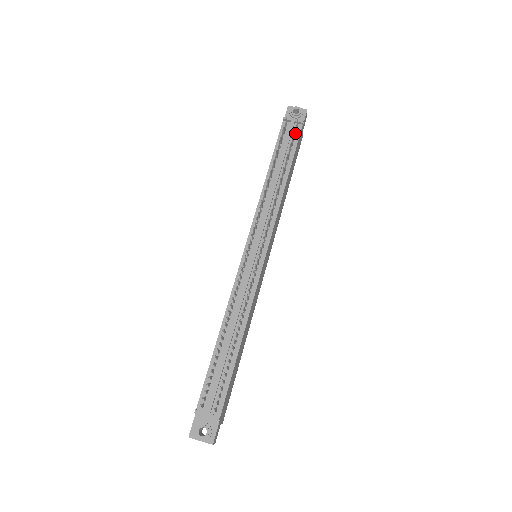
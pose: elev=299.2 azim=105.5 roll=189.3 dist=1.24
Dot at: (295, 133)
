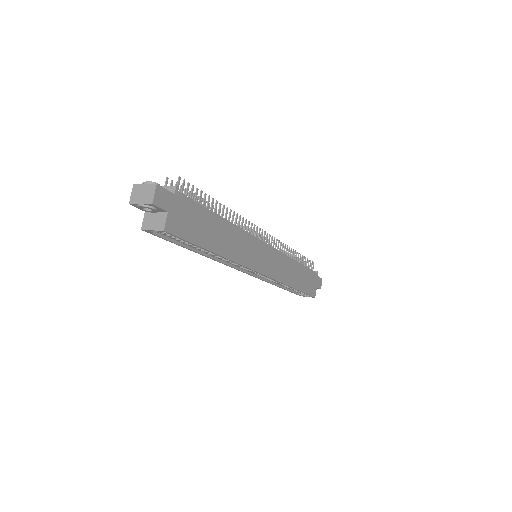
Dot at: occluded
